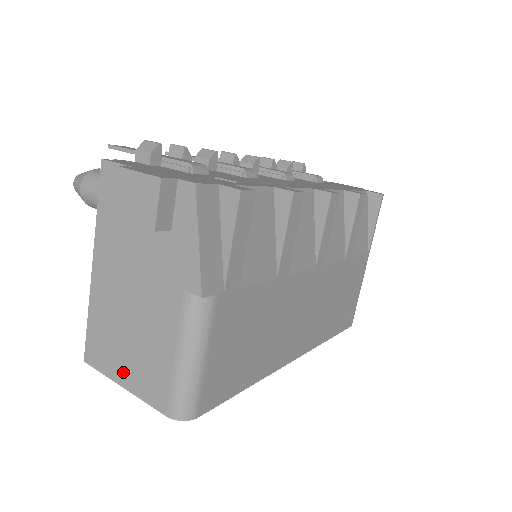
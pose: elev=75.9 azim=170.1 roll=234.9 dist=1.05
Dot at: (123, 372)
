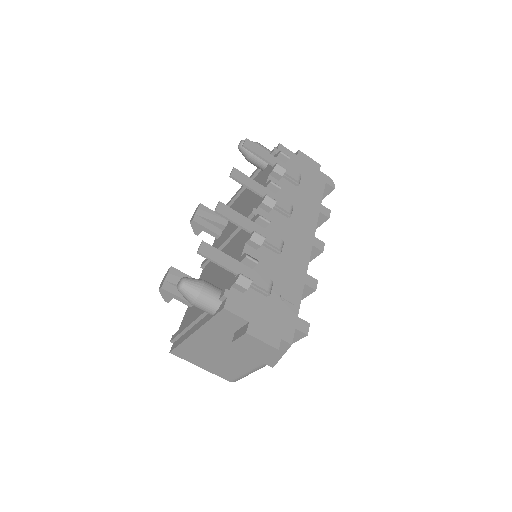
Dot at: (203, 365)
